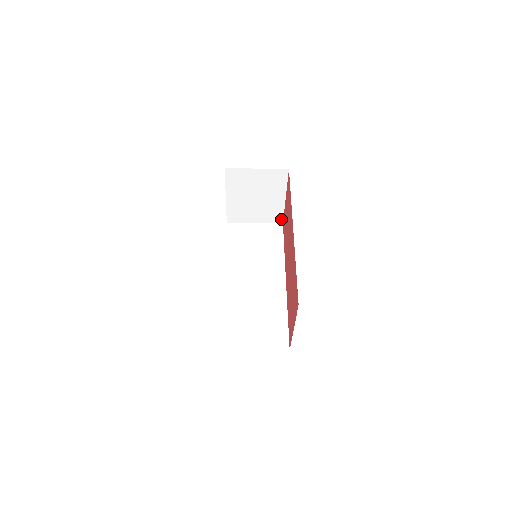
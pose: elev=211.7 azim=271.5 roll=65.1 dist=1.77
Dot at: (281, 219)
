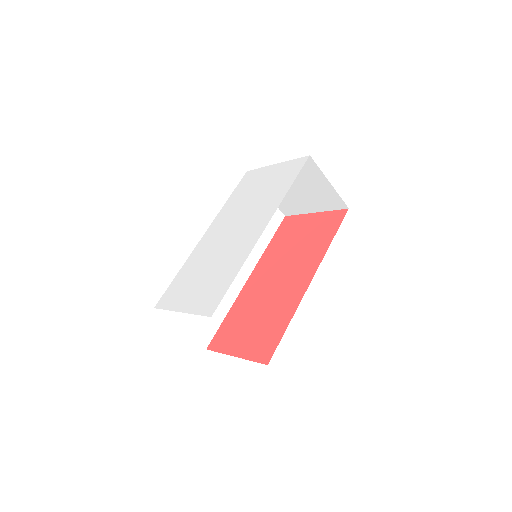
Dot at: (289, 213)
